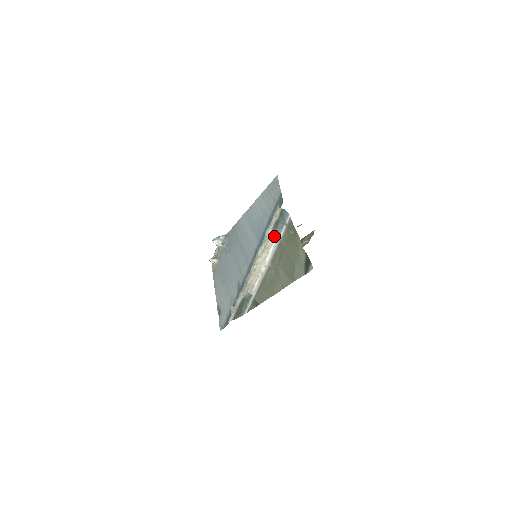
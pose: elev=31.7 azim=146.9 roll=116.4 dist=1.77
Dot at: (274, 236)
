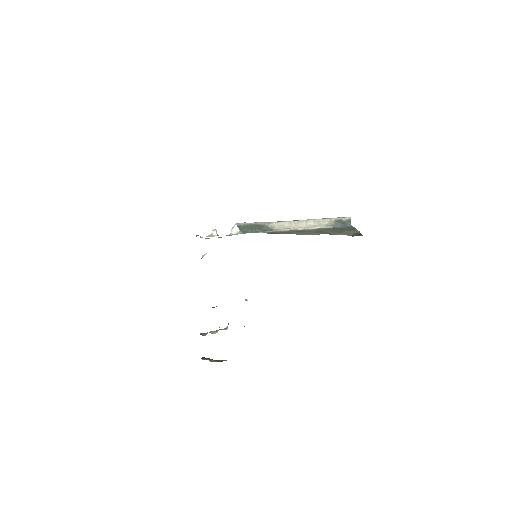
Dot at: (329, 225)
